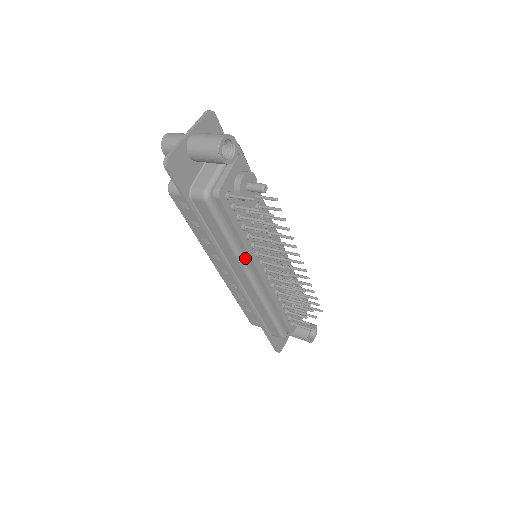
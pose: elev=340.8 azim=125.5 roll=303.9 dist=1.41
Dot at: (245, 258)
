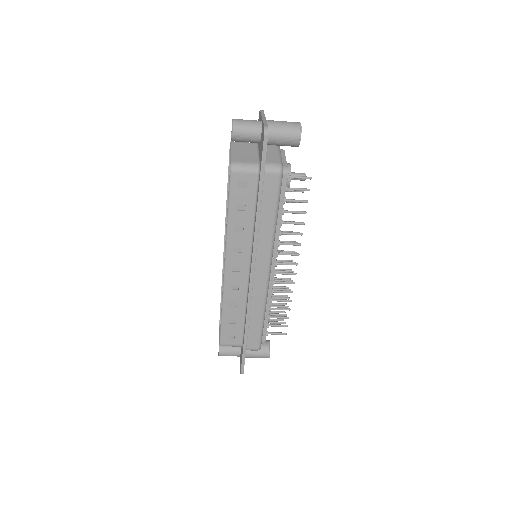
Dot at: (273, 244)
